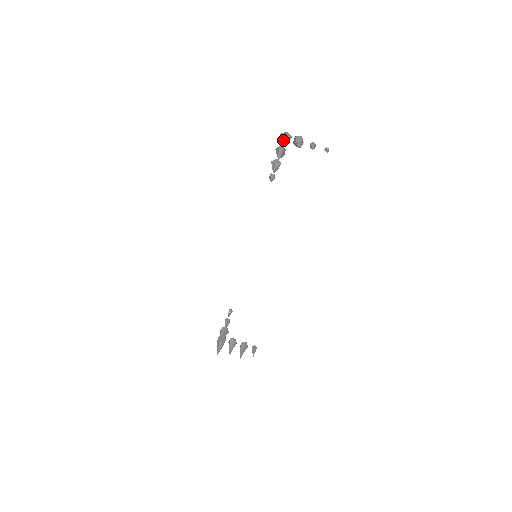
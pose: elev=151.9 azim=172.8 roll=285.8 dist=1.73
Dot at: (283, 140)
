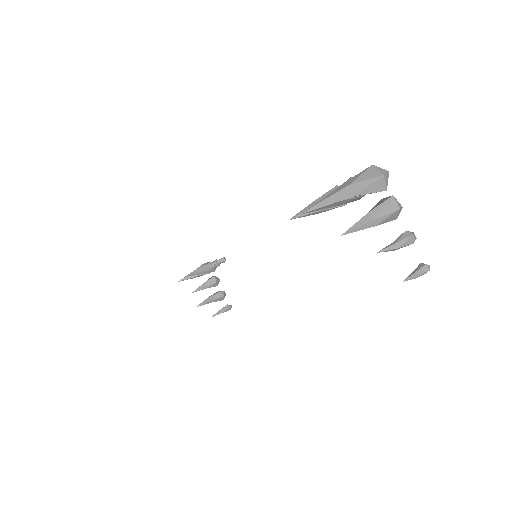
Dot at: (338, 192)
